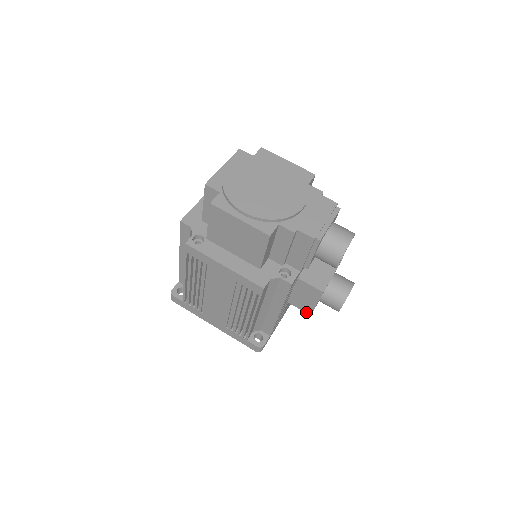
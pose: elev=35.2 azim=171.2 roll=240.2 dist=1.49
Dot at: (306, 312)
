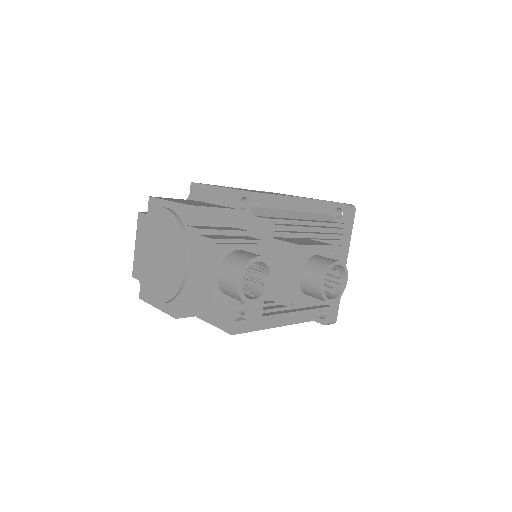
Dot at: occluded
